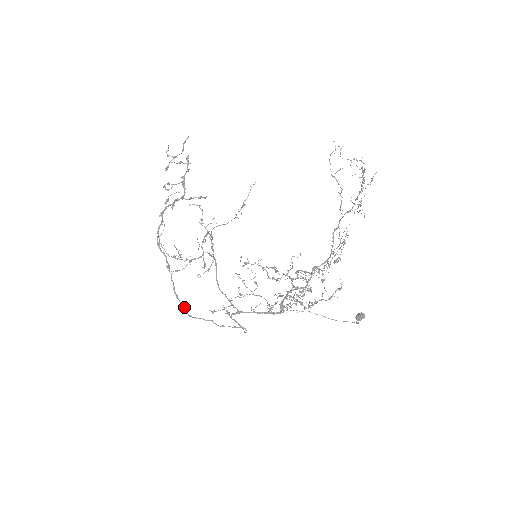
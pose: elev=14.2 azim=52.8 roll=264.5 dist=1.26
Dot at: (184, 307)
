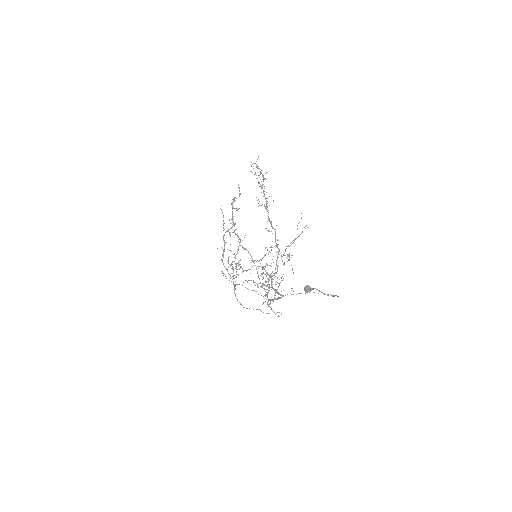
Dot at: (239, 302)
